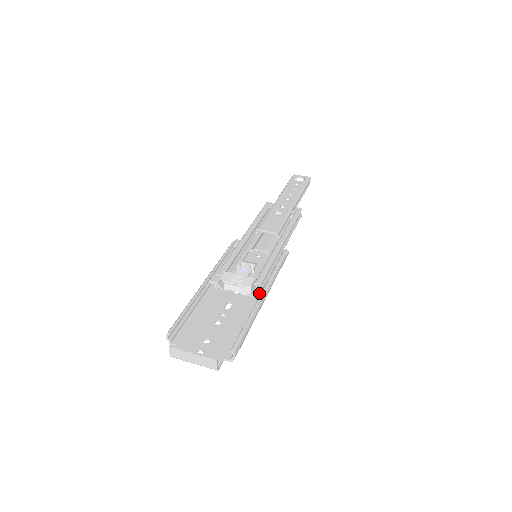
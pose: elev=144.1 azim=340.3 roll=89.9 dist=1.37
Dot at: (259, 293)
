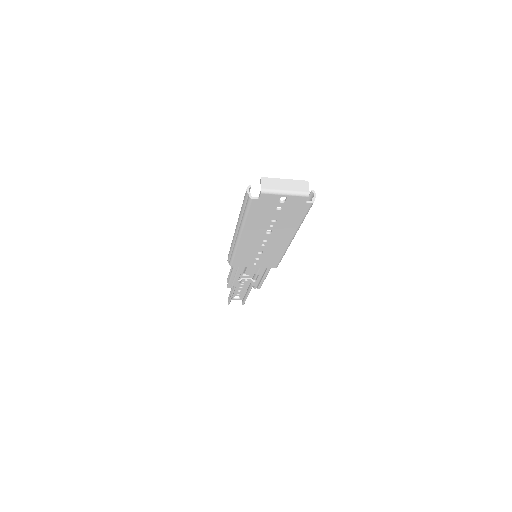
Dot at: occluded
